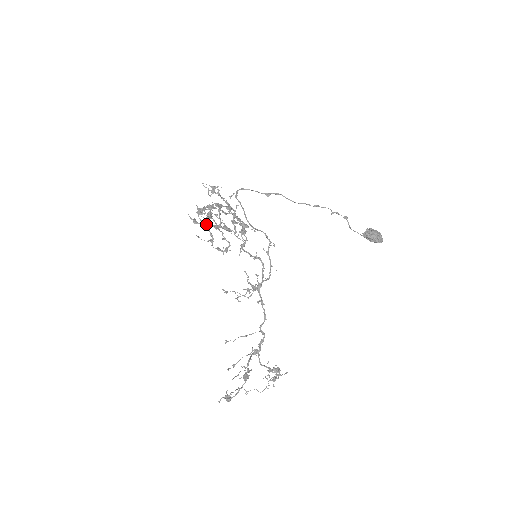
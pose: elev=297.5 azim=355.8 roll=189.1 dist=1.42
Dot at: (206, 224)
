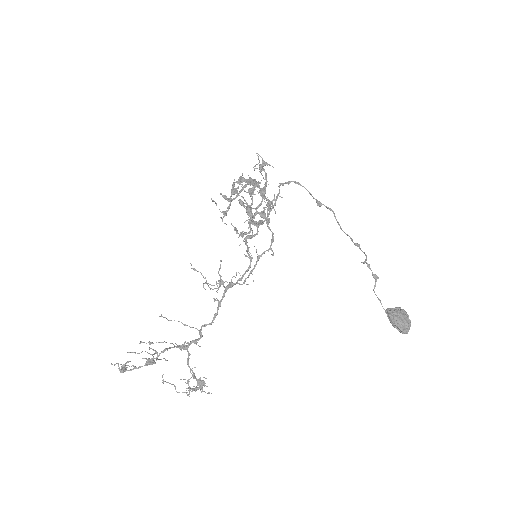
Dot at: (243, 198)
